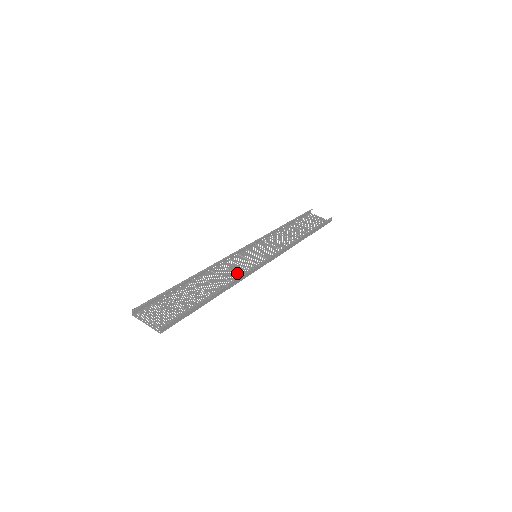
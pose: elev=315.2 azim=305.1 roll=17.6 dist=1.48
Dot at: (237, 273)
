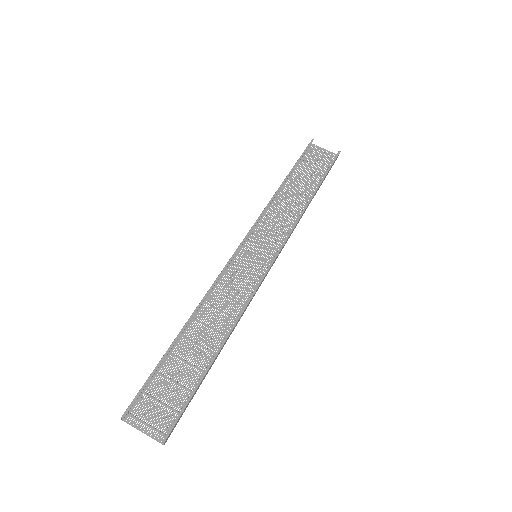
Dot at: (238, 298)
